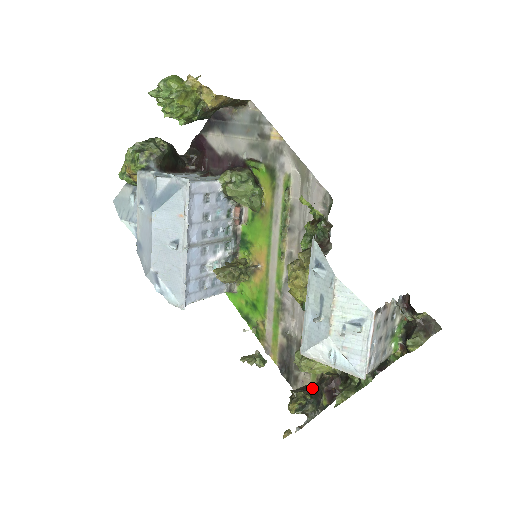
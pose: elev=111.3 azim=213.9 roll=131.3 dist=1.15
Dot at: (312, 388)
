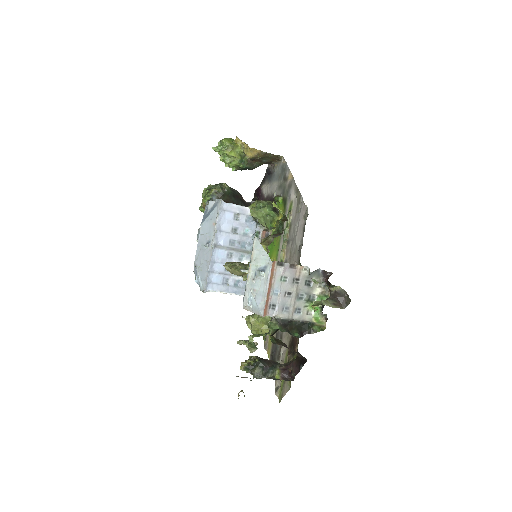
Dot at: (268, 360)
